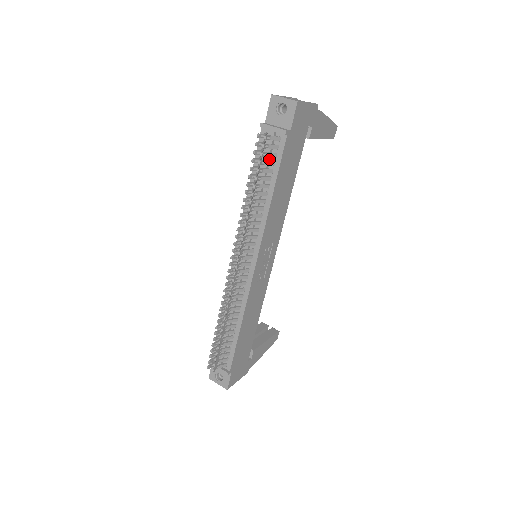
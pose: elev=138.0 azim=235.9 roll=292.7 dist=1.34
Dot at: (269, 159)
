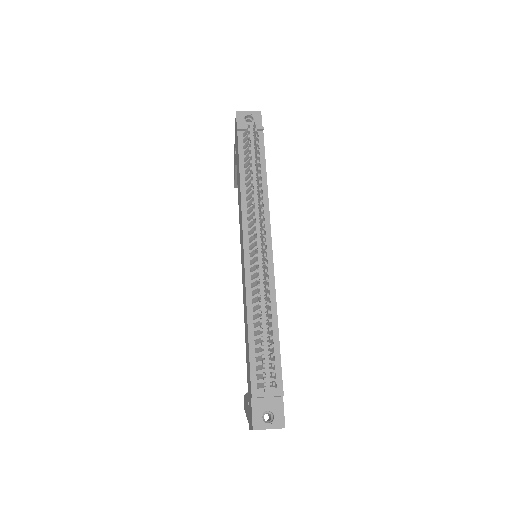
Dot at: (254, 151)
